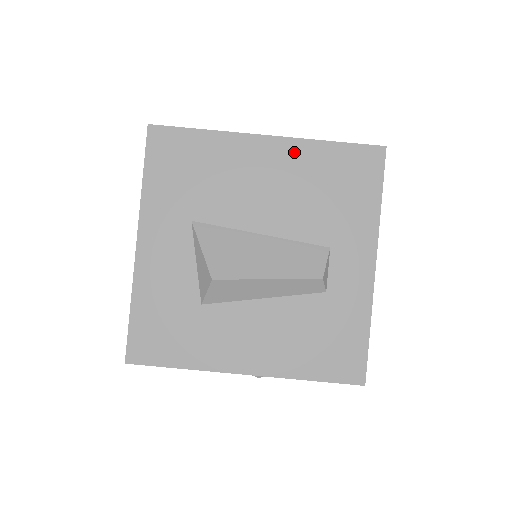
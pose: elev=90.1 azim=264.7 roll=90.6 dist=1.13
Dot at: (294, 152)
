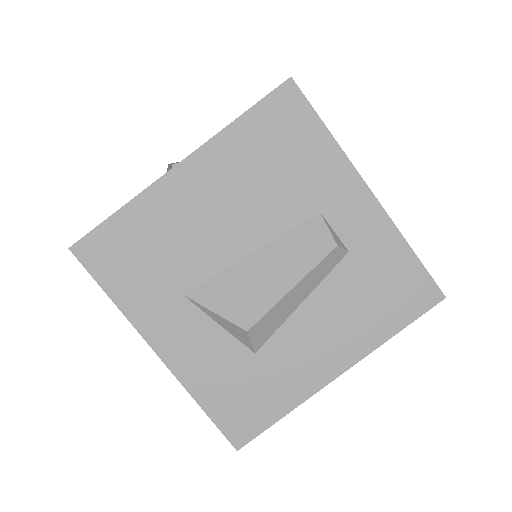
Dot at: (215, 157)
